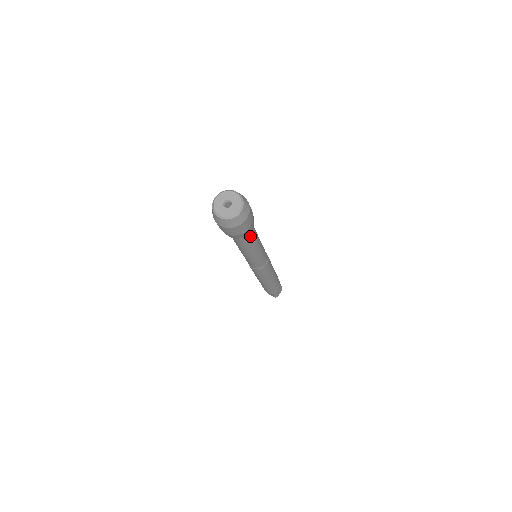
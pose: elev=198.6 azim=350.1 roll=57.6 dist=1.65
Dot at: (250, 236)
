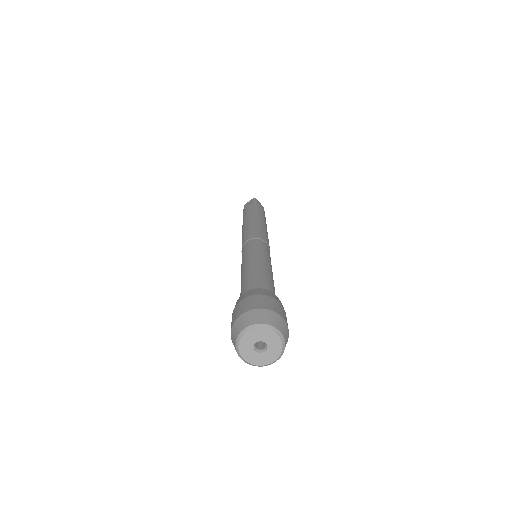
Dot at: occluded
